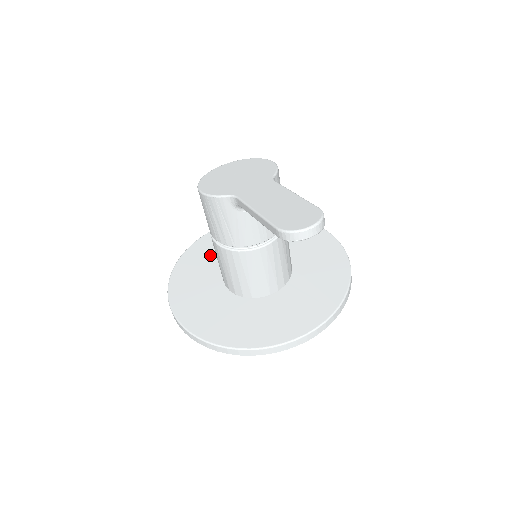
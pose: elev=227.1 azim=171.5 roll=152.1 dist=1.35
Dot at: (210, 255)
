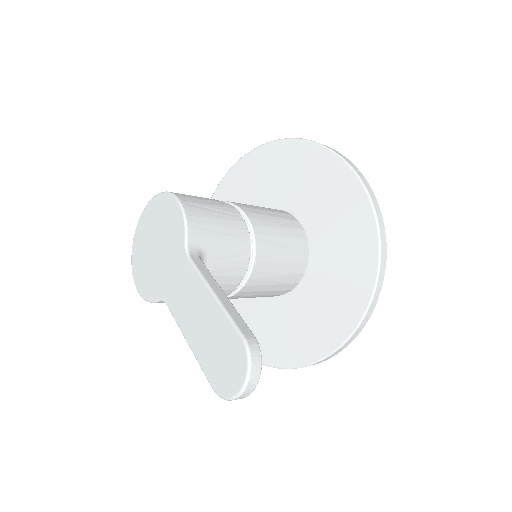
Dot at: occluded
